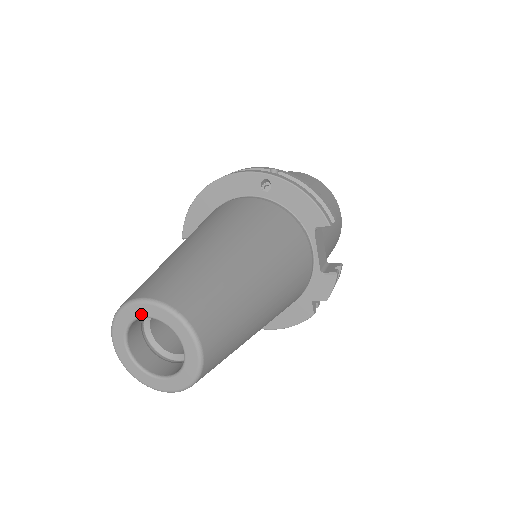
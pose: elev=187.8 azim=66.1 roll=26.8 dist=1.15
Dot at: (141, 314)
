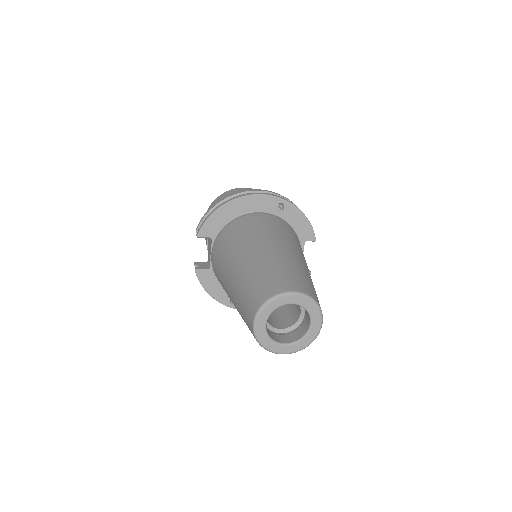
Dot at: (290, 302)
